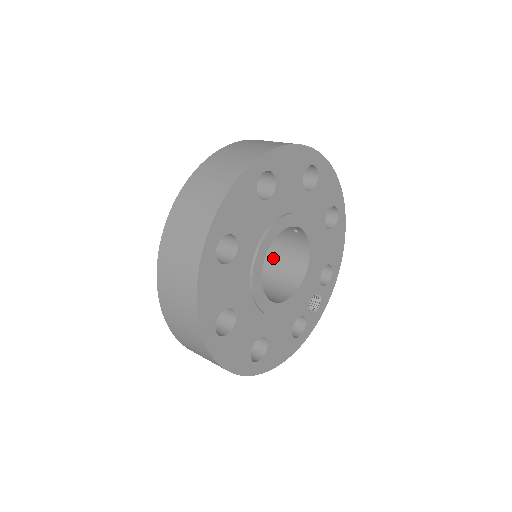
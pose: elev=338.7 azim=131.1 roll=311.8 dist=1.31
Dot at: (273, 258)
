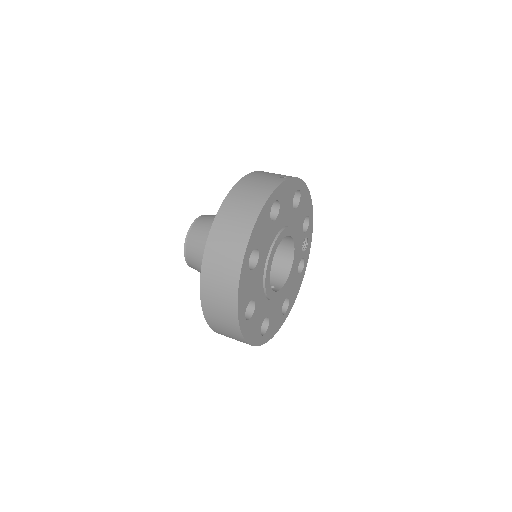
Dot at: occluded
